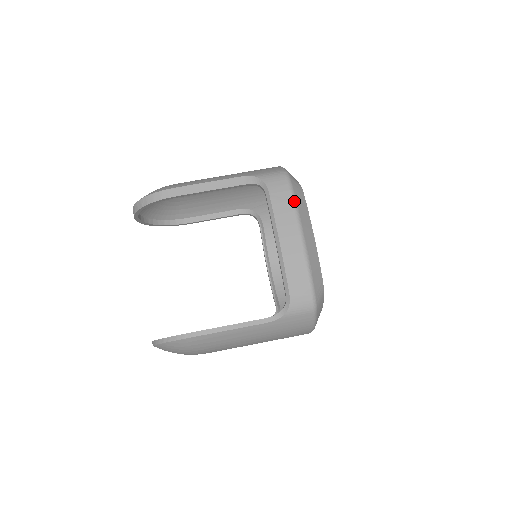
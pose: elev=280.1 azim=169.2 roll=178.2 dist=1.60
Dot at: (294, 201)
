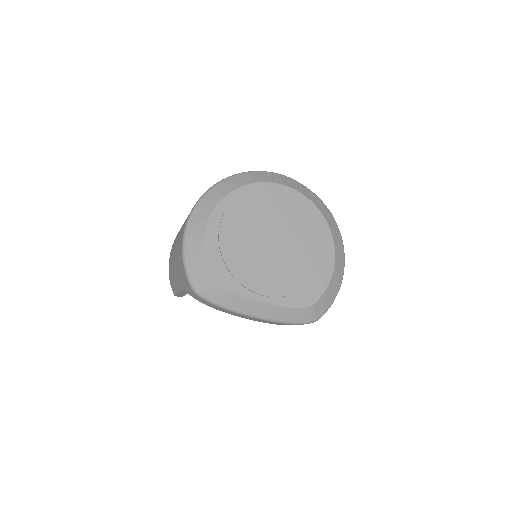
Dot at: (223, 308)
